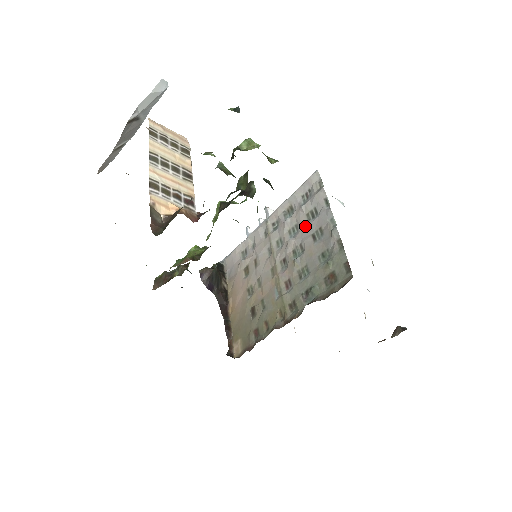
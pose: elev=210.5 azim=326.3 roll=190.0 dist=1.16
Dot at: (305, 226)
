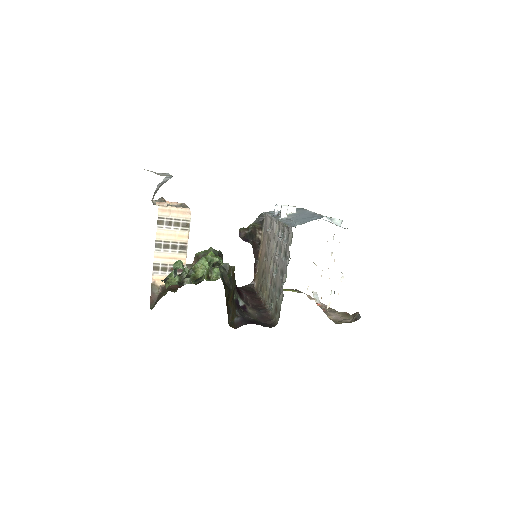
Dot at: (281, 258)
